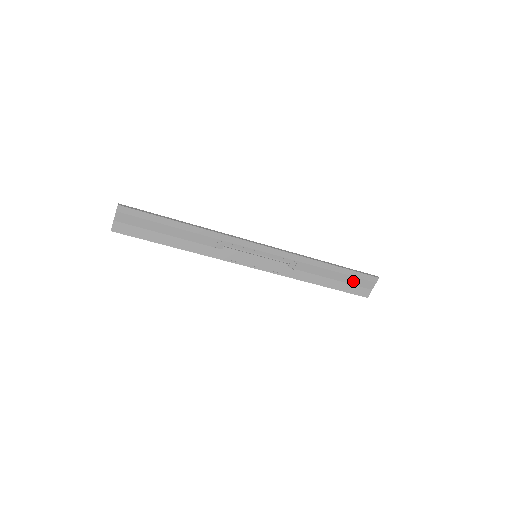
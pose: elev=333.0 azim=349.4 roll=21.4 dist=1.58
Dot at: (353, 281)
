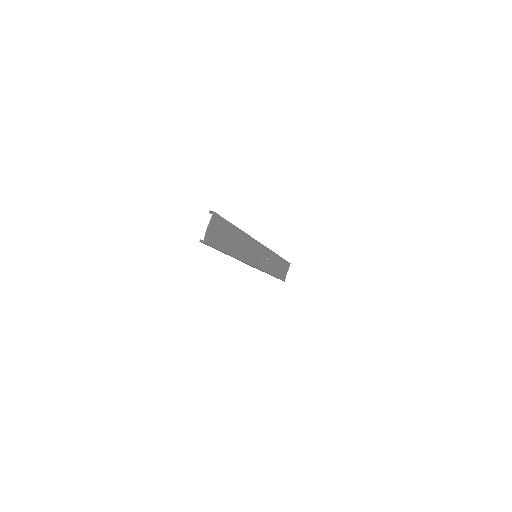
Dot at: (283, 269)
